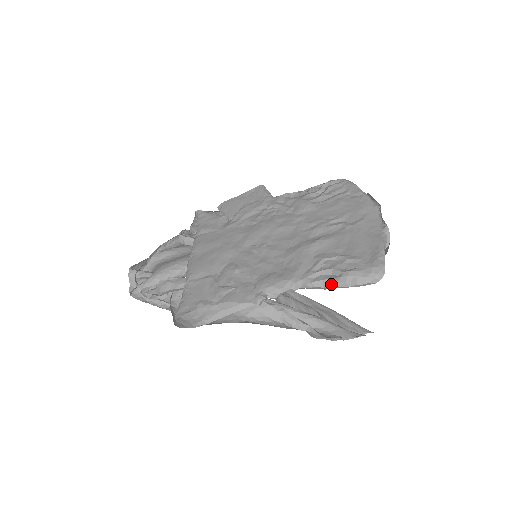
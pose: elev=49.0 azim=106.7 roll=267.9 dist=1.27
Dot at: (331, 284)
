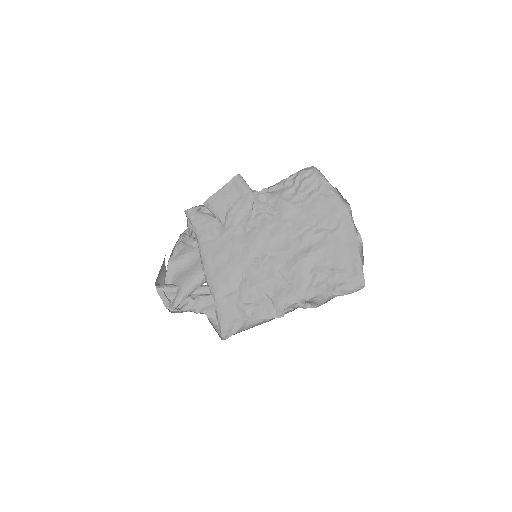
Dot at: (329, 296)
